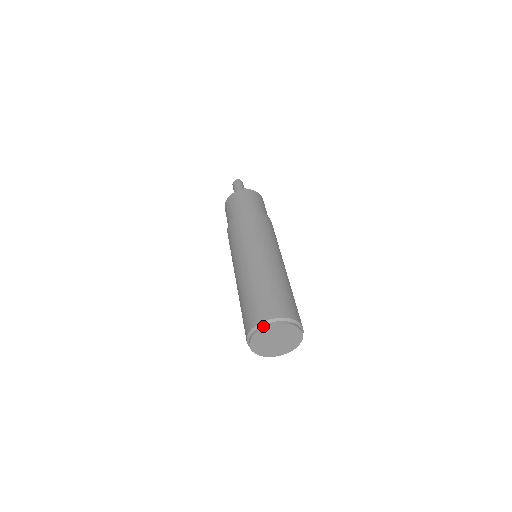
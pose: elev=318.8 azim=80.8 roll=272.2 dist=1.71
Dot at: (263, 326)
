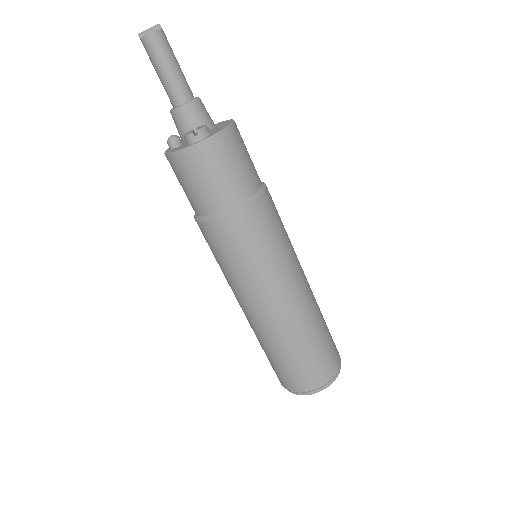
Dot at: (303, 394)
